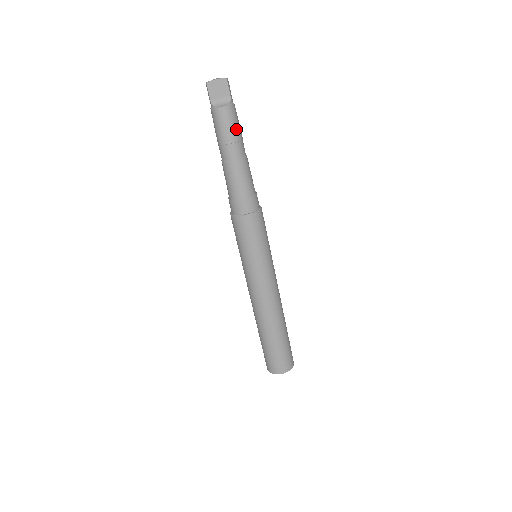
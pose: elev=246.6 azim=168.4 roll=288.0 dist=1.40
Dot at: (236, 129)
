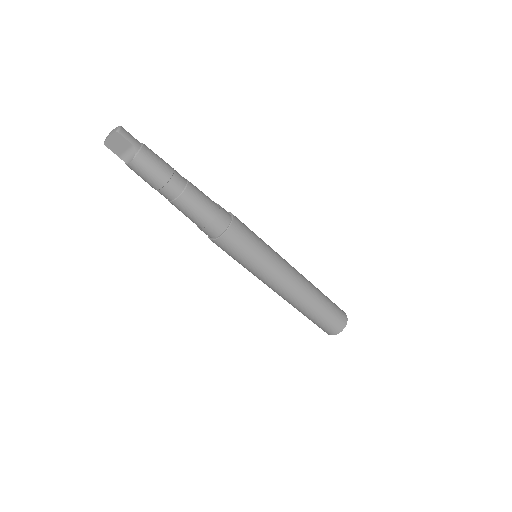
Dot at: (158, 172)
